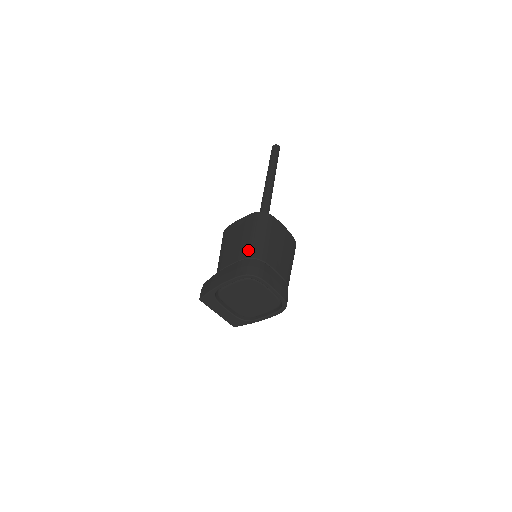
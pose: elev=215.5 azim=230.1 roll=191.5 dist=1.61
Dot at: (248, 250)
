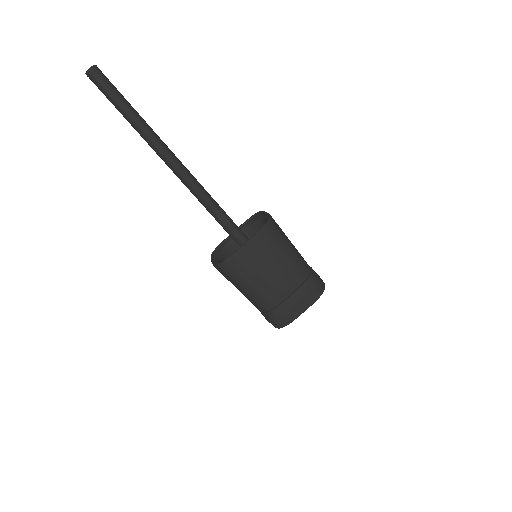
Dot at: (254, 305)
